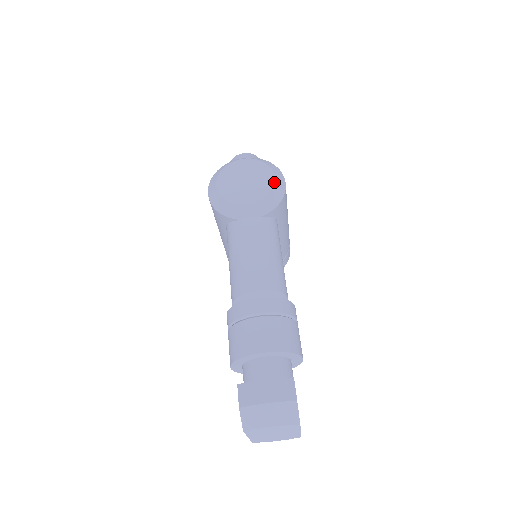
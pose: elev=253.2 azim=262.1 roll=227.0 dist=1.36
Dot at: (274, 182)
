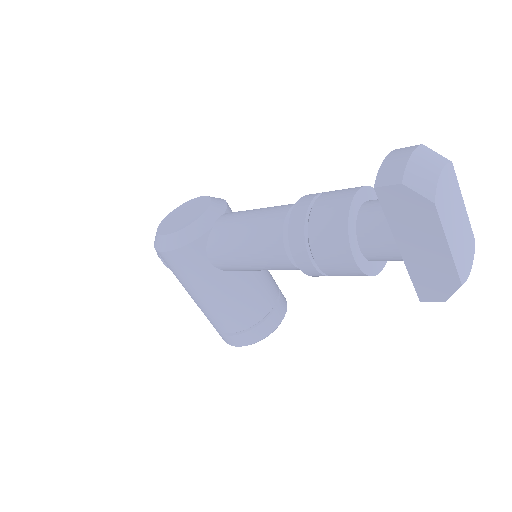
Dot at: (205, 196)
